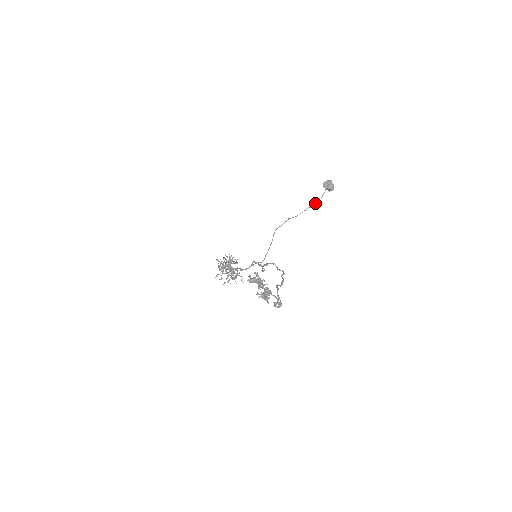
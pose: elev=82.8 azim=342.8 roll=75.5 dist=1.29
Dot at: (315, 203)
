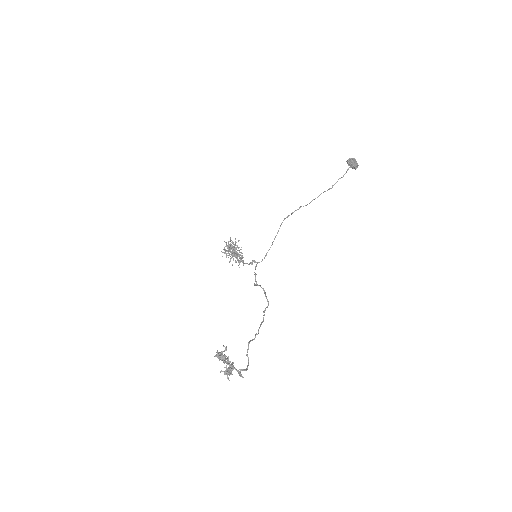
Dot at: (333, 185)
